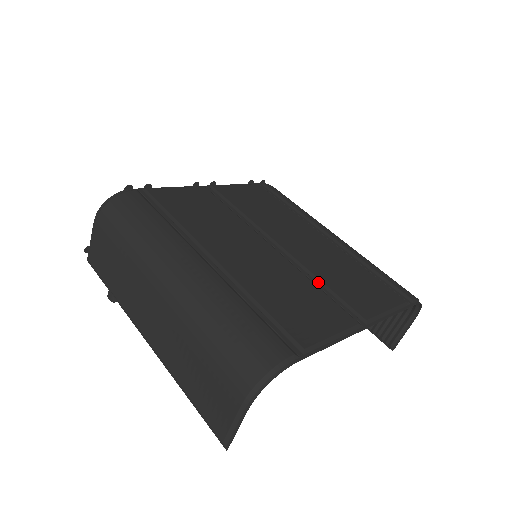
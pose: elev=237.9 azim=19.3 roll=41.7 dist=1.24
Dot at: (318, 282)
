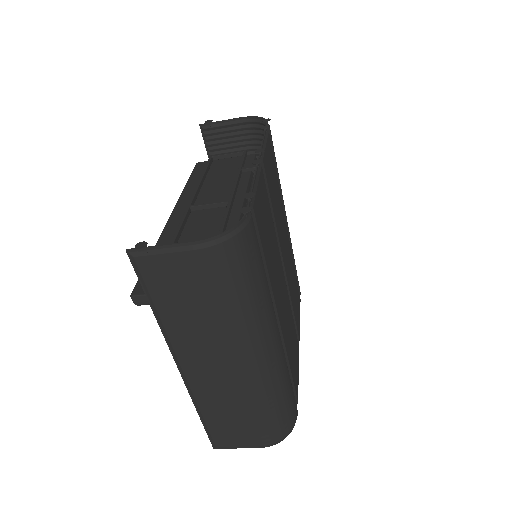
Dot at: (291, 307)
